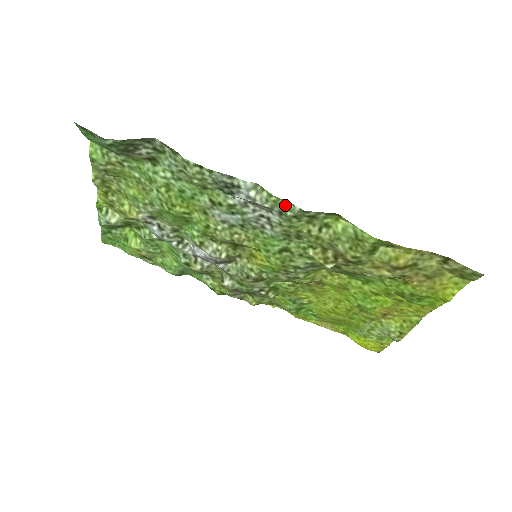
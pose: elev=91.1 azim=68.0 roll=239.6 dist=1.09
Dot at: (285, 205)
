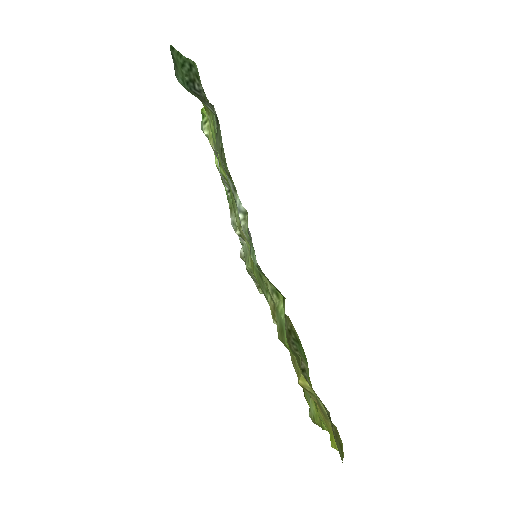
Dot at: (253, 249)
